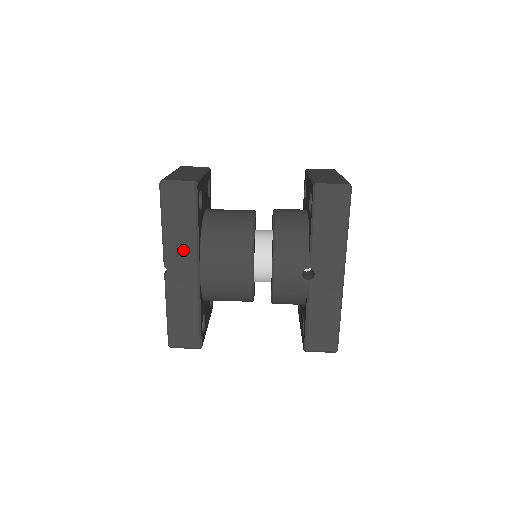
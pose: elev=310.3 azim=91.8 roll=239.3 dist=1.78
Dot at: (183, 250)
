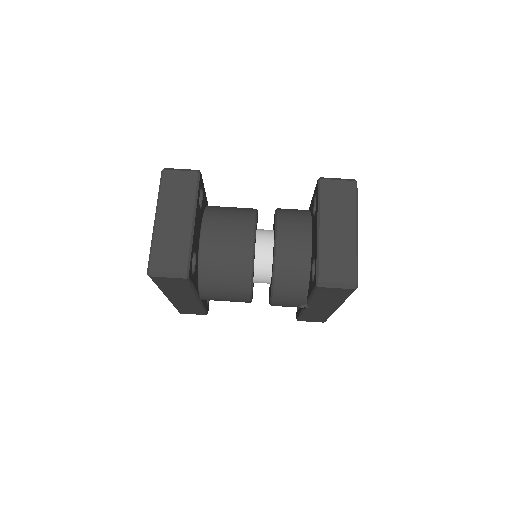
Dot at: (182, 294)
